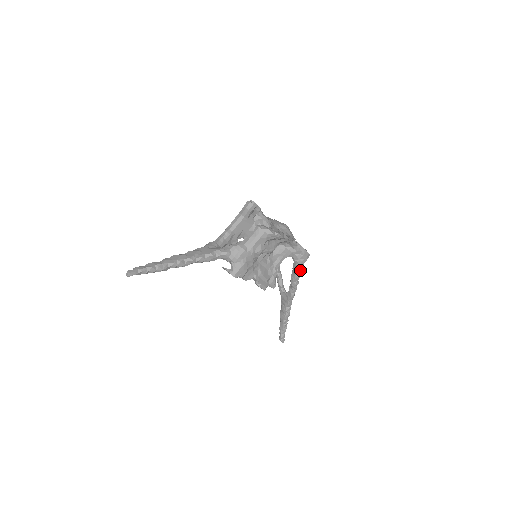
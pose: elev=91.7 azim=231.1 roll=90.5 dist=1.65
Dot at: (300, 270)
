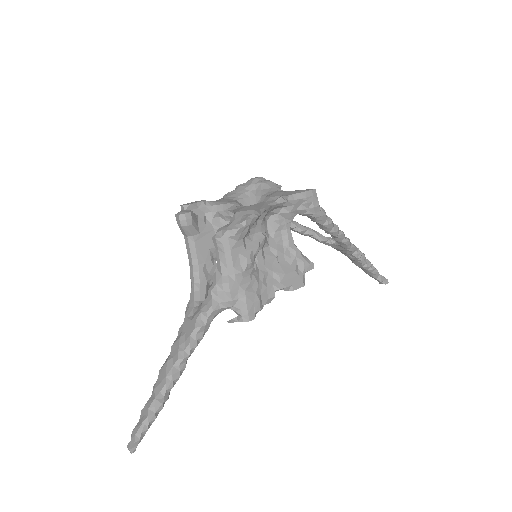
Dot at: (322, 216)
